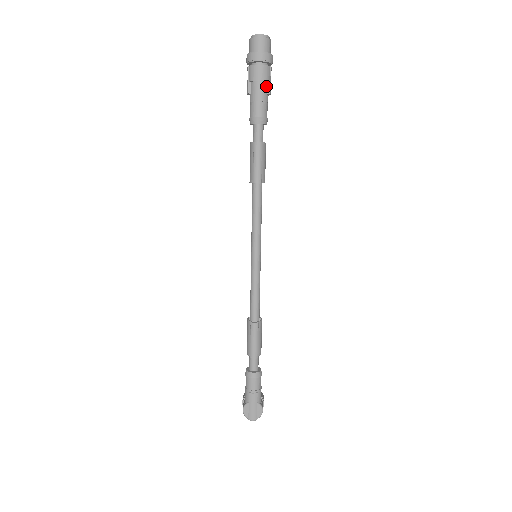
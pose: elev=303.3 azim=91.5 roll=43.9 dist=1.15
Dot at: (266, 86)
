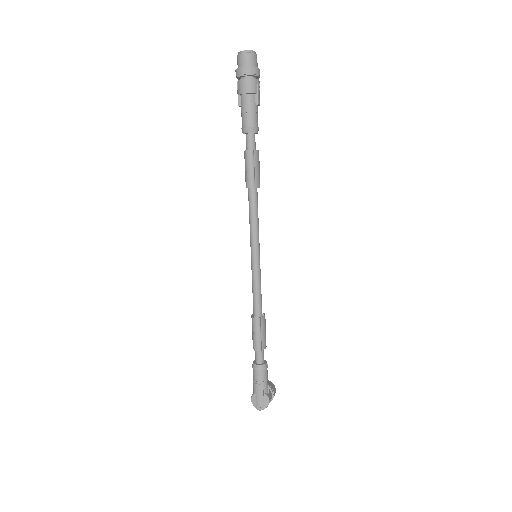
Dot at: (254, 98)
